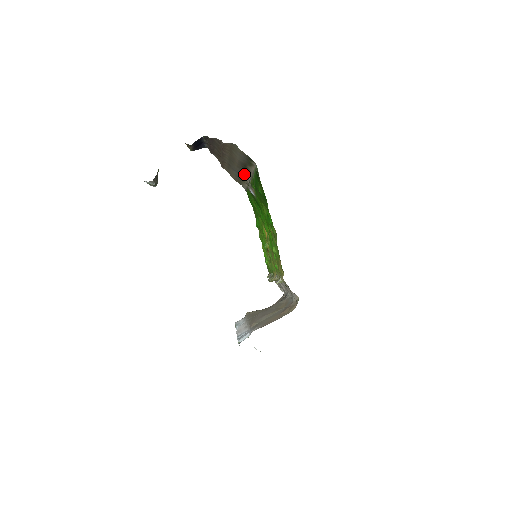
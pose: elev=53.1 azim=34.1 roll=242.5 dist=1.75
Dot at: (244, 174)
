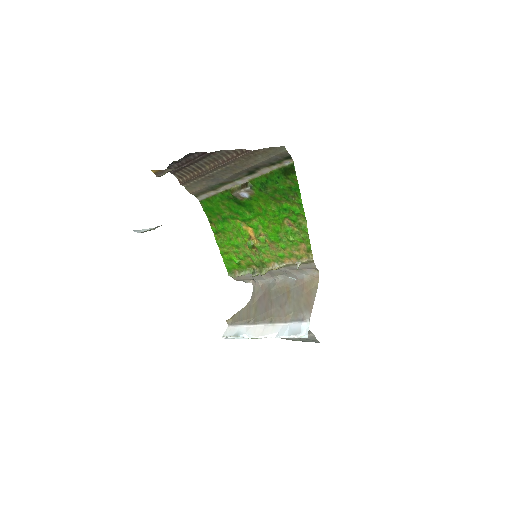
Dot at: (232, 180)
